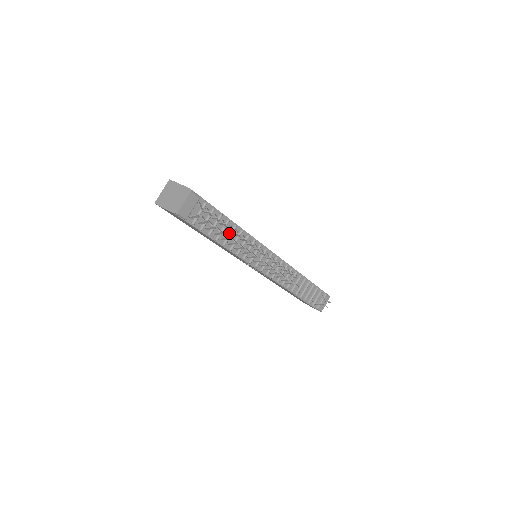
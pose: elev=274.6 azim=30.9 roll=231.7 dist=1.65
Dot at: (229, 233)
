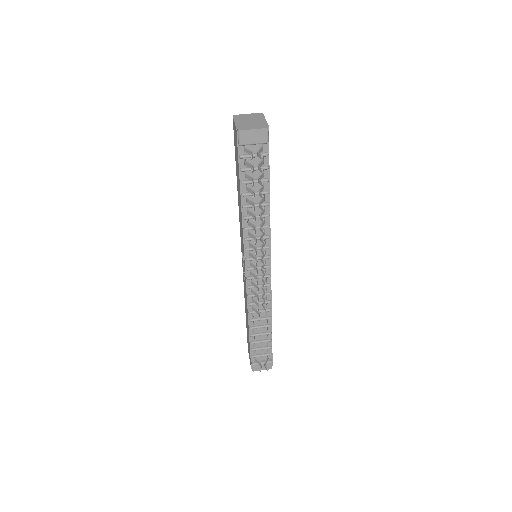
Dot at: (257, 203)
